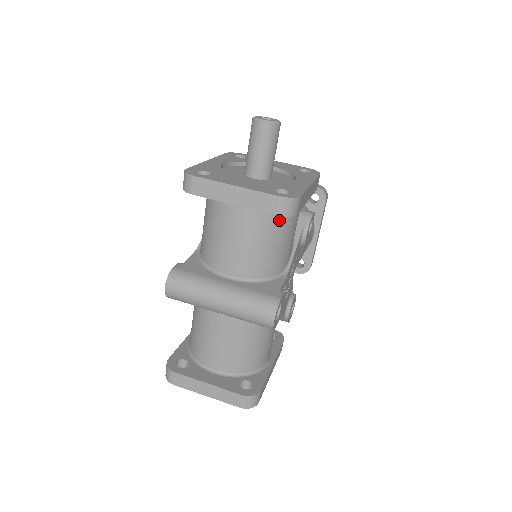
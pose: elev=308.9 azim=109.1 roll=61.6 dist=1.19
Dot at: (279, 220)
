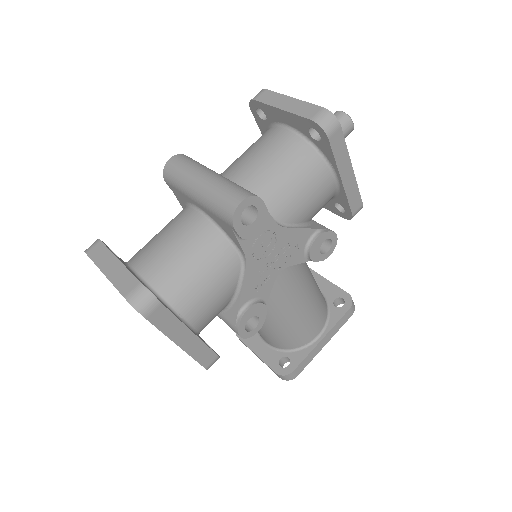
Dot at: (307, 161)
